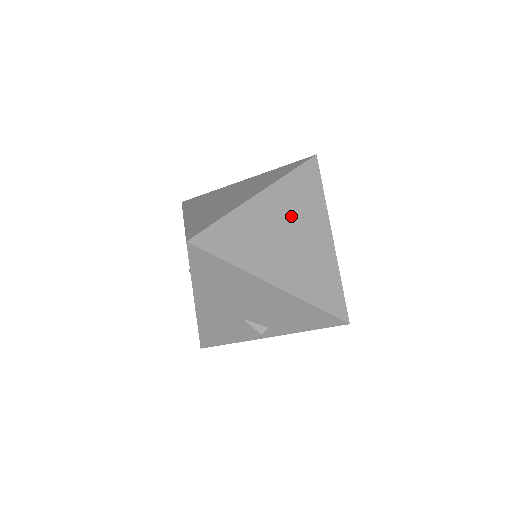
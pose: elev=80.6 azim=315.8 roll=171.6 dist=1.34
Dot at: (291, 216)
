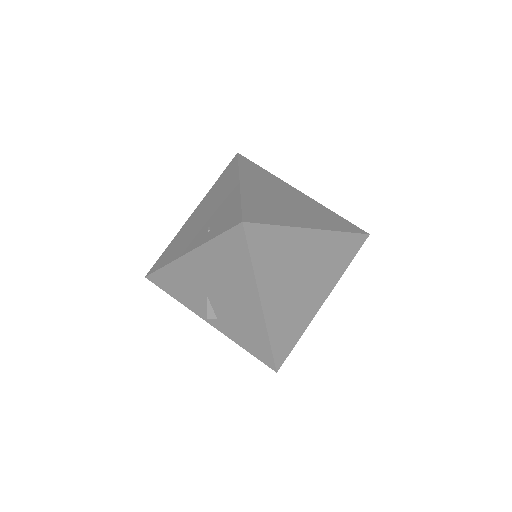
Dot at: (317, 265)
